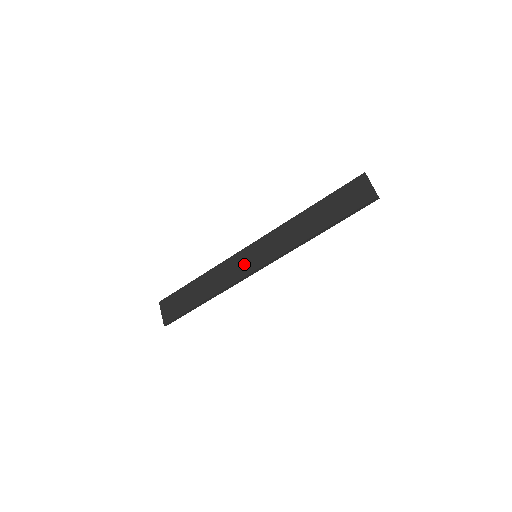
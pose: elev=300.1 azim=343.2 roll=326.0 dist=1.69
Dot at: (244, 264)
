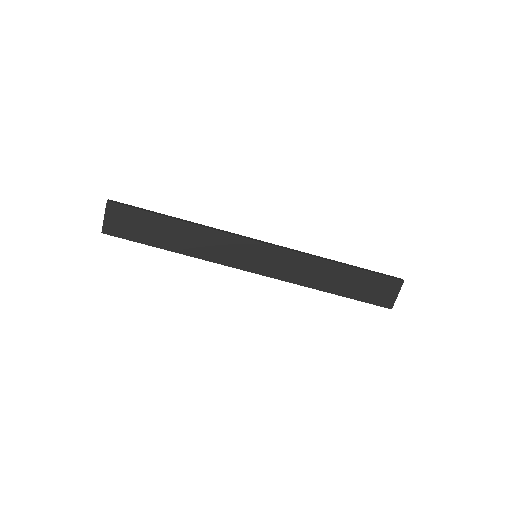
Dot at: (239, 255)
